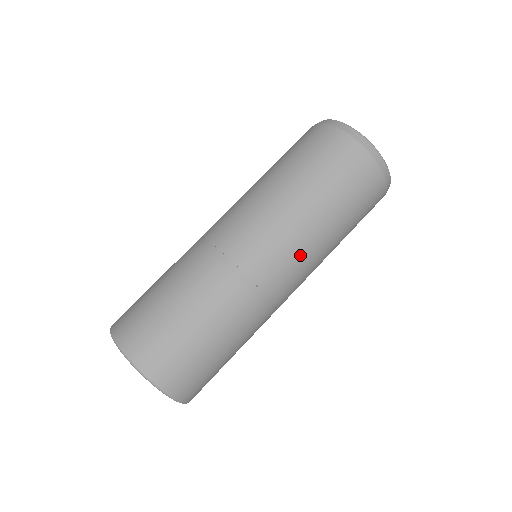
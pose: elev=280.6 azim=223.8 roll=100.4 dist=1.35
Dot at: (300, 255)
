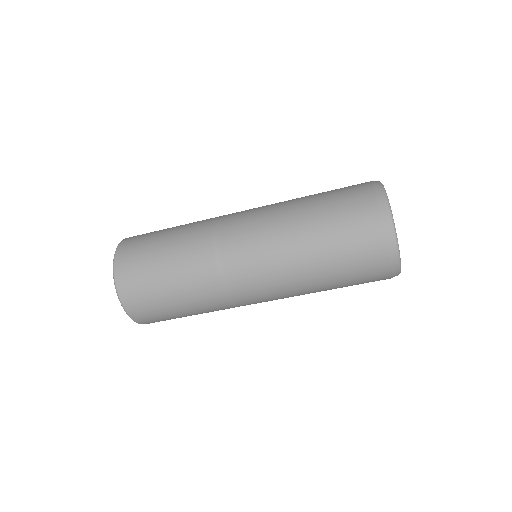
Dot at: (275, 279)
